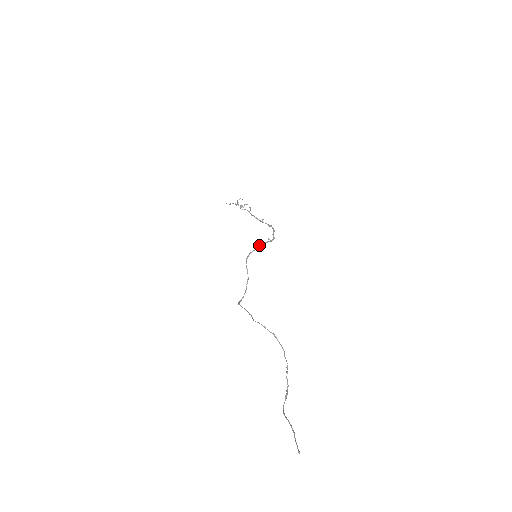
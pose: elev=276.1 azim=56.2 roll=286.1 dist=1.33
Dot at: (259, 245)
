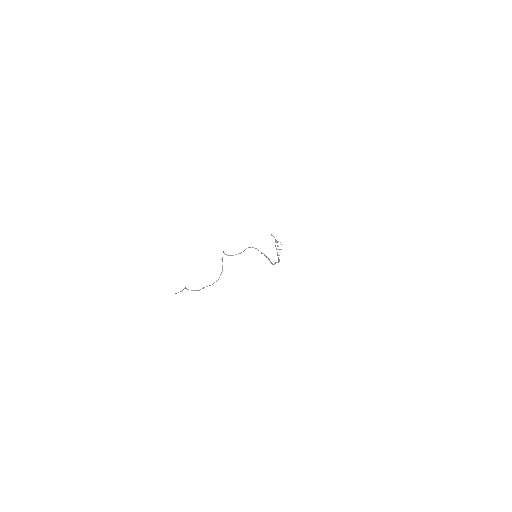
Dot at: occluded
